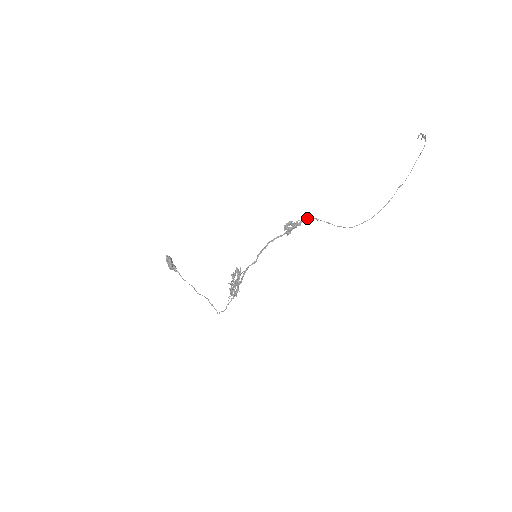
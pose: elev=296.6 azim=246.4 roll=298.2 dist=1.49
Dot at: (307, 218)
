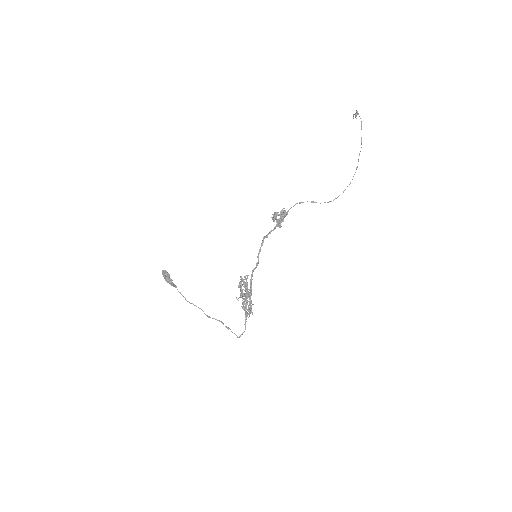
Dot at: (291, 207)
